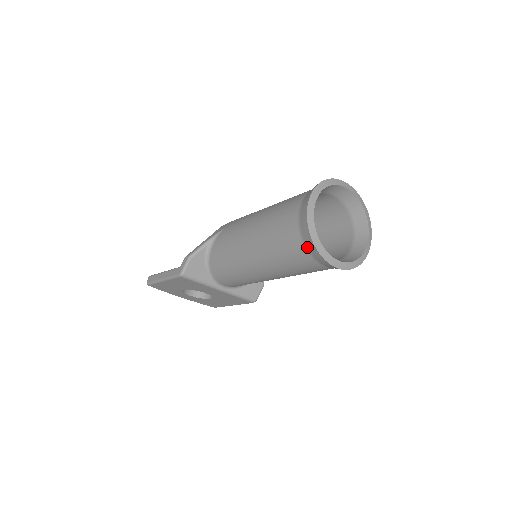
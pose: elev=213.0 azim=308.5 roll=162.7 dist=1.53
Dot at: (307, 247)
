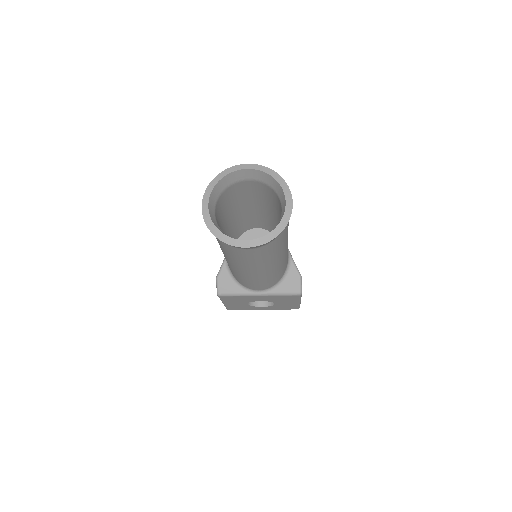
Dot at: occluded
